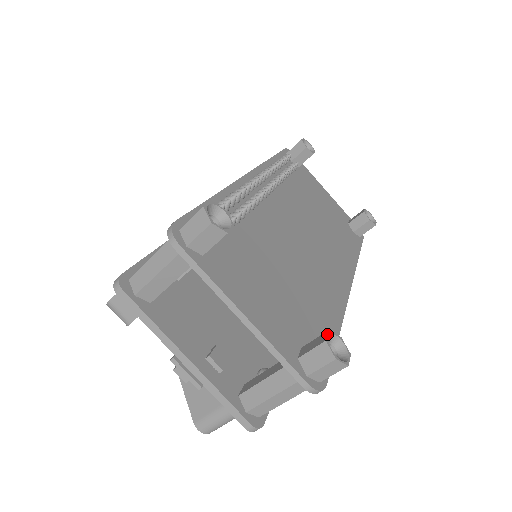
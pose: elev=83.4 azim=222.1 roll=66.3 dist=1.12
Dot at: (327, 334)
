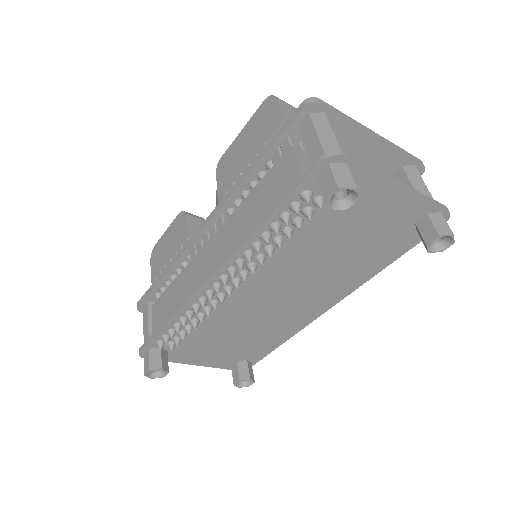
Dot at: (237, 382)
